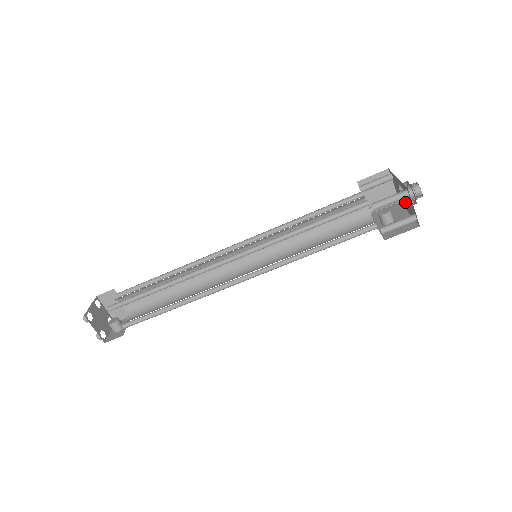
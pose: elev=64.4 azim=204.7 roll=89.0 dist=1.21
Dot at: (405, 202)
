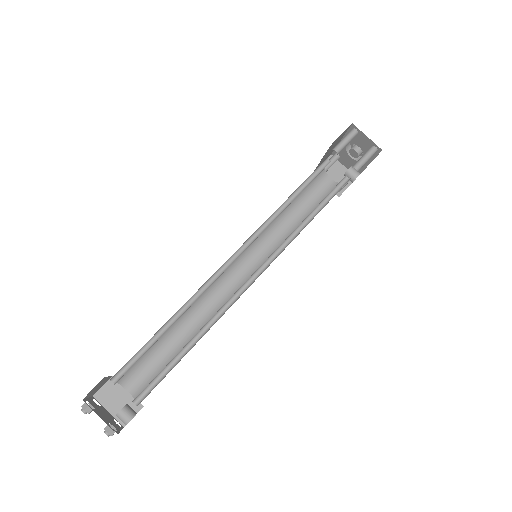
Dot at: occluded
